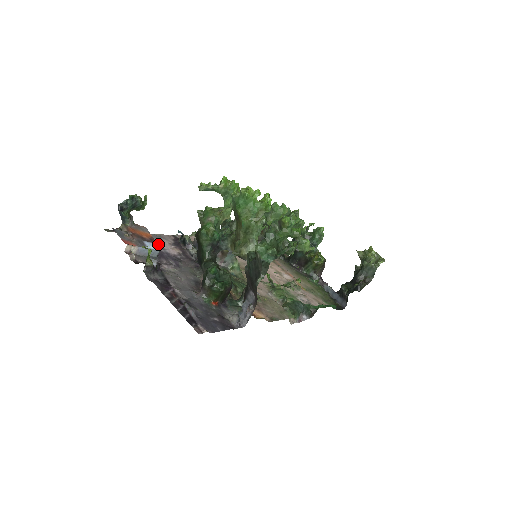
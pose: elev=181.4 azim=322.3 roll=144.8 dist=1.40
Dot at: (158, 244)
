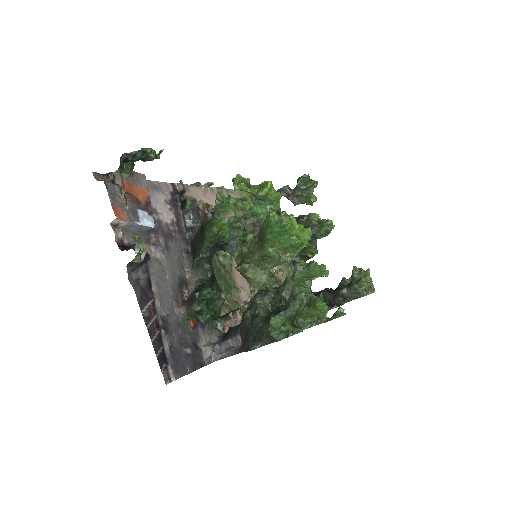
Dot at: (152, 203)
